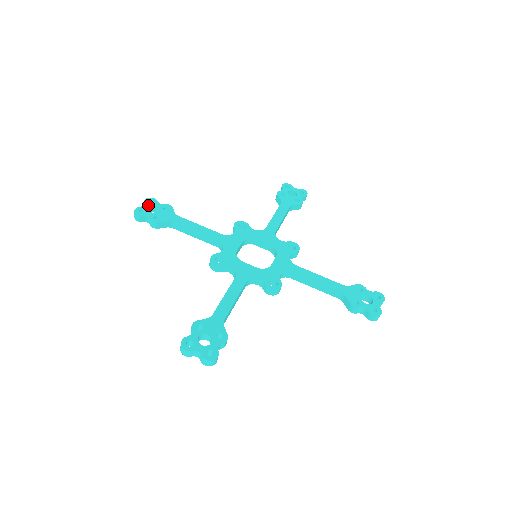
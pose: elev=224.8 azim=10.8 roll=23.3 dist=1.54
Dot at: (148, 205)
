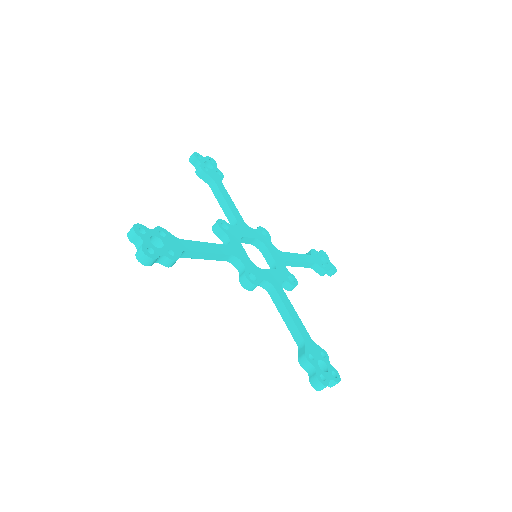
Dot at: (146, 238)
